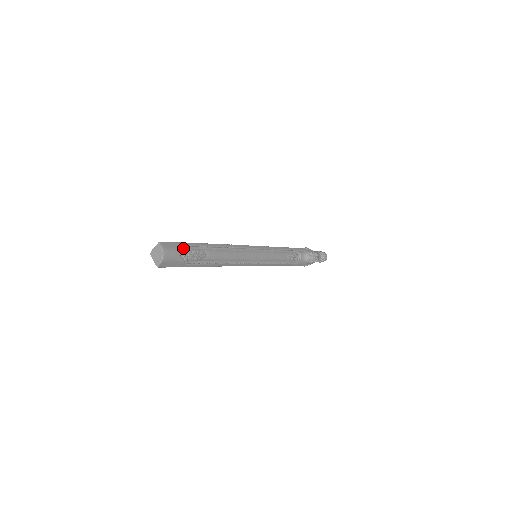
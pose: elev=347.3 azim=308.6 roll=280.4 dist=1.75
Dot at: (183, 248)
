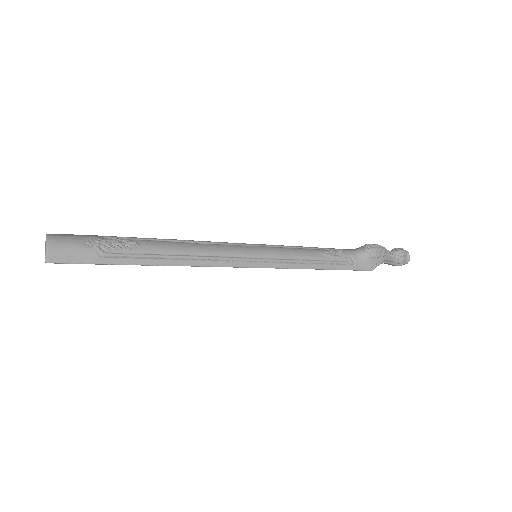
Dot at: (90, 236)
